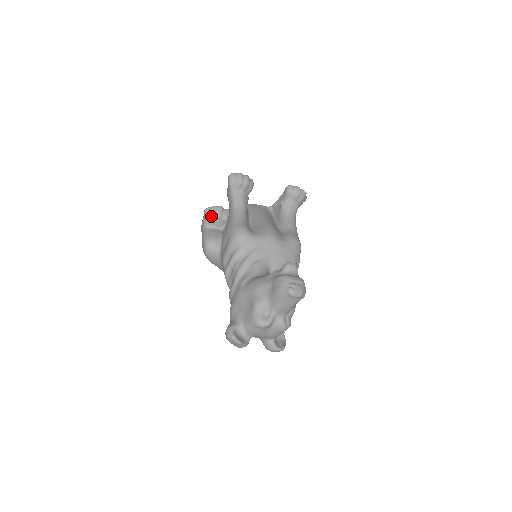
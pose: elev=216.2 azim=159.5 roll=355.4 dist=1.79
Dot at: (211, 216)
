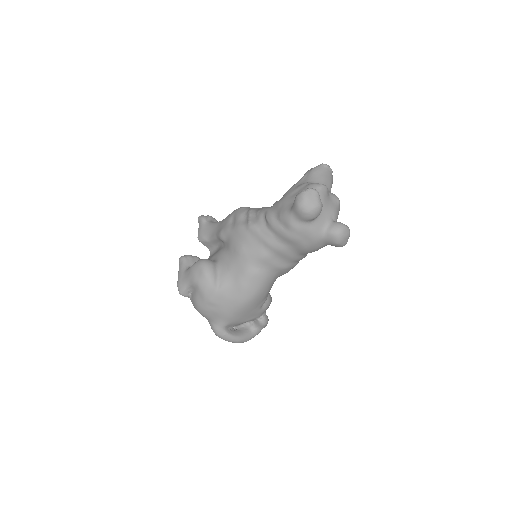
Dot at: (190, 257)
